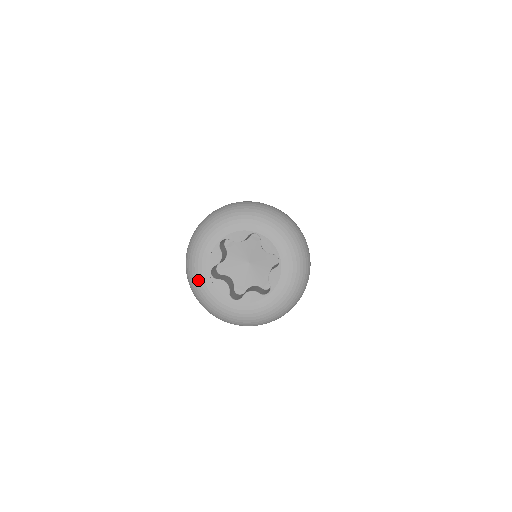
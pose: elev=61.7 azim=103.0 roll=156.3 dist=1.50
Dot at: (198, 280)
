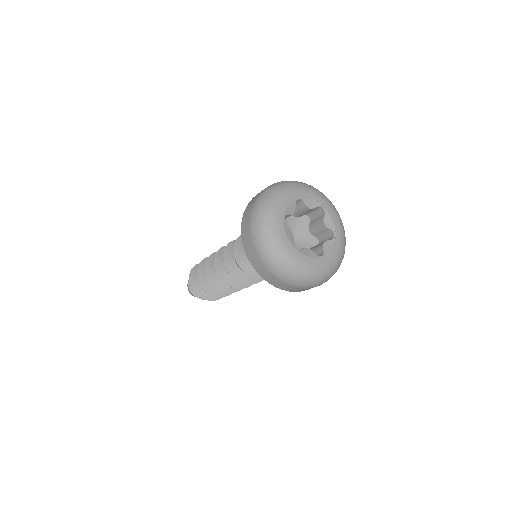
Dot at: (272, 219)
